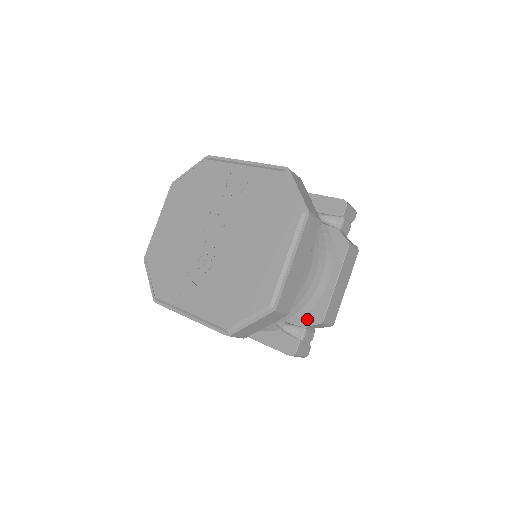
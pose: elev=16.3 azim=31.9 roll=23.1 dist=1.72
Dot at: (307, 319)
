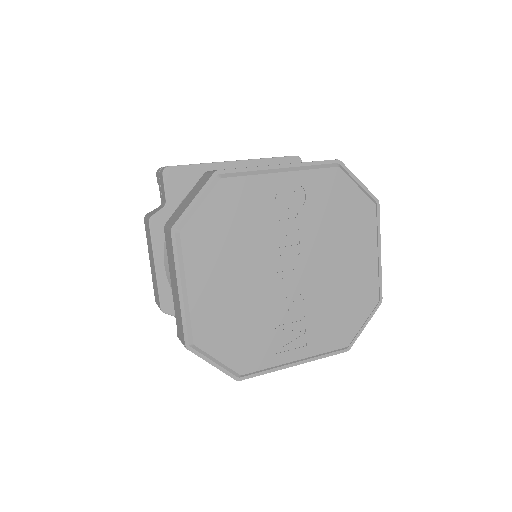
Dot at: occluded
